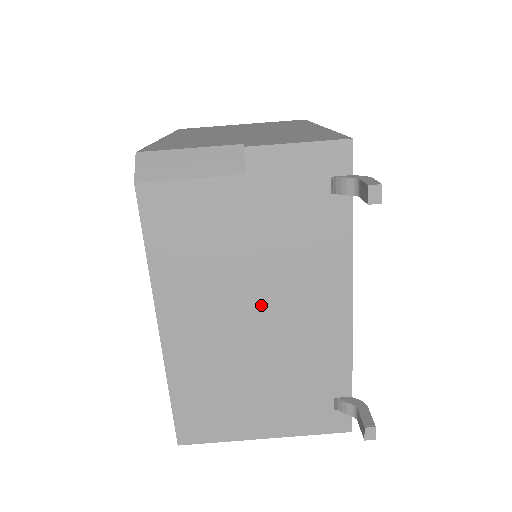
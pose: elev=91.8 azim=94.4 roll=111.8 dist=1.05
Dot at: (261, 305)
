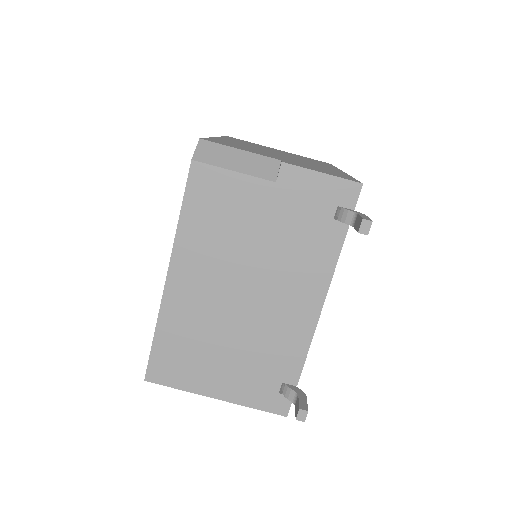
Dot at: (252, 287)
